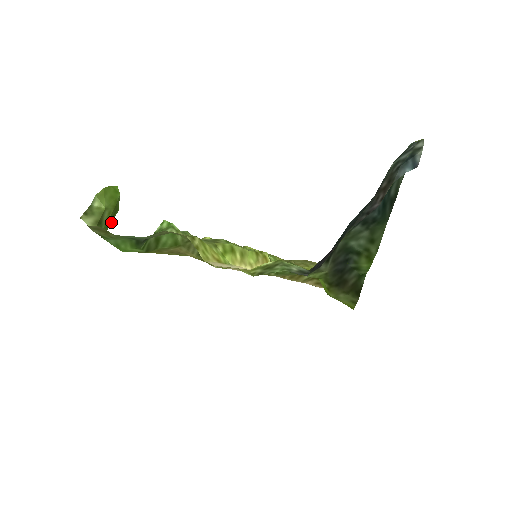
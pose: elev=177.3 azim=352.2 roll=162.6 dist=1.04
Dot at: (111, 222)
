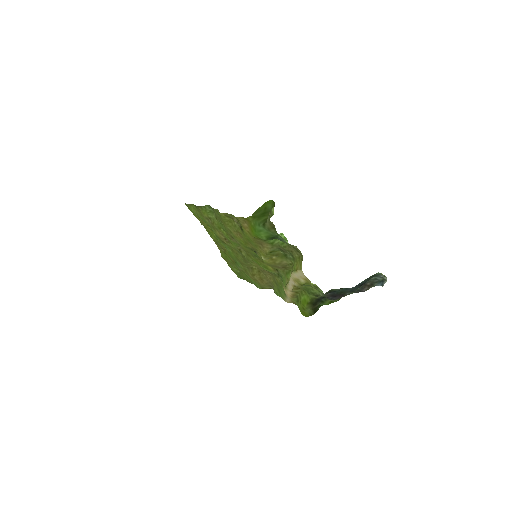
Dot at: (258, 215)
